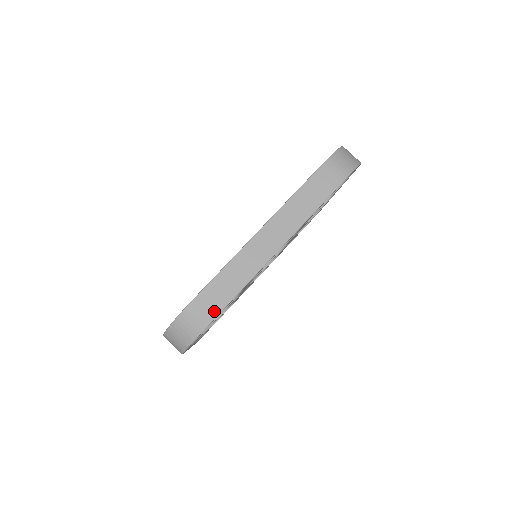
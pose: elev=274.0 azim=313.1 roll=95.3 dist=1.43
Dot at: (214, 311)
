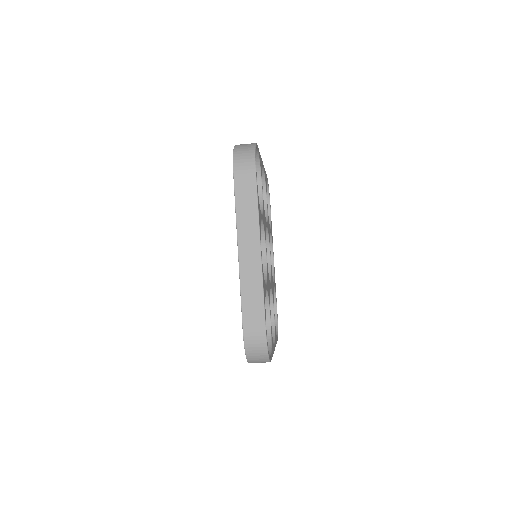
Dot at: occluded
